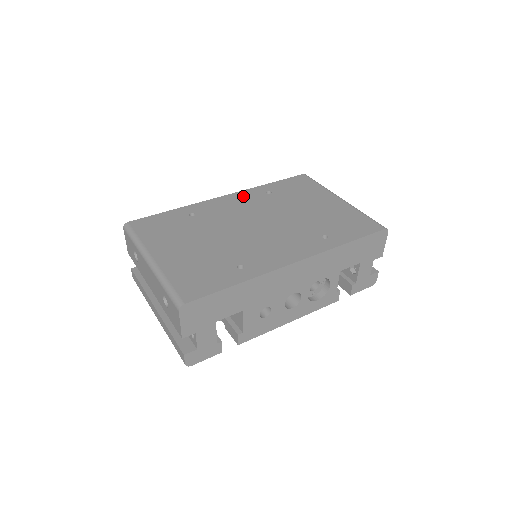
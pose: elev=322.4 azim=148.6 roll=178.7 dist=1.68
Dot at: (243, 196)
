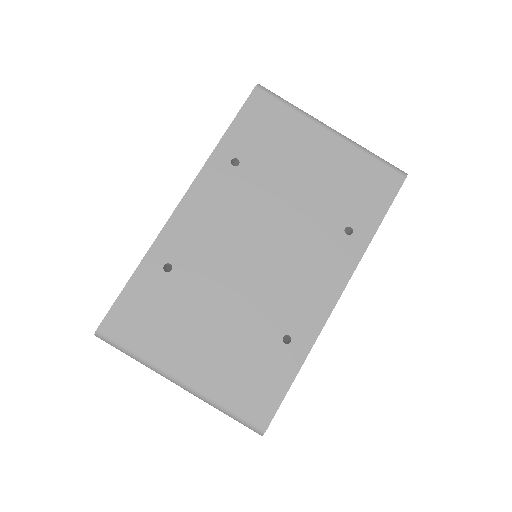
Dot at: (207, 189)
